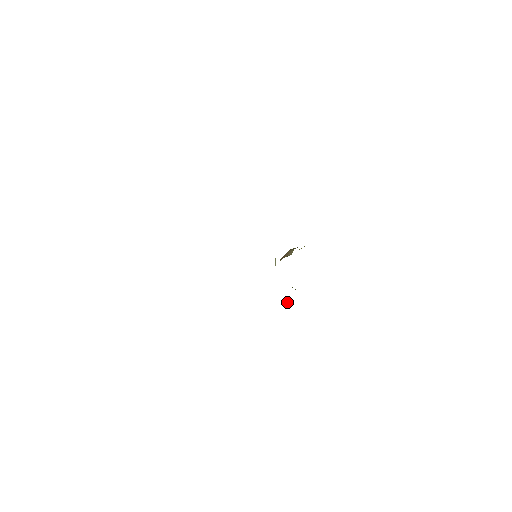
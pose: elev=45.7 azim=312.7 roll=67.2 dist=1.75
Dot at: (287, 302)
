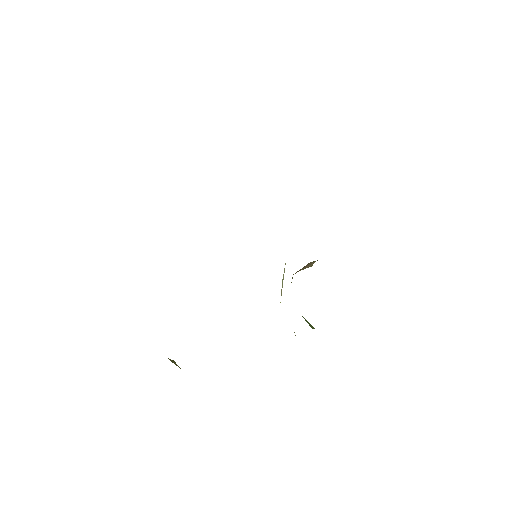
Dot at: occluded
